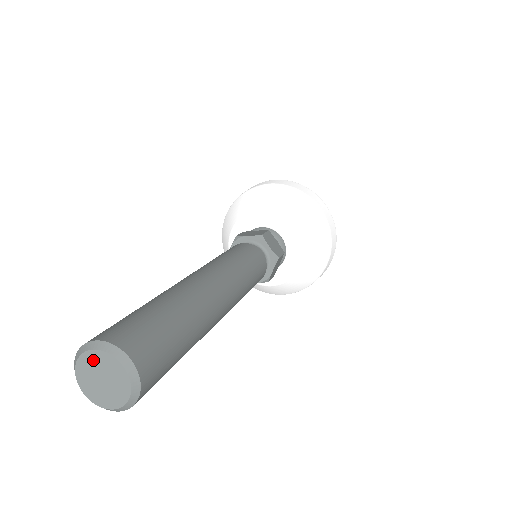
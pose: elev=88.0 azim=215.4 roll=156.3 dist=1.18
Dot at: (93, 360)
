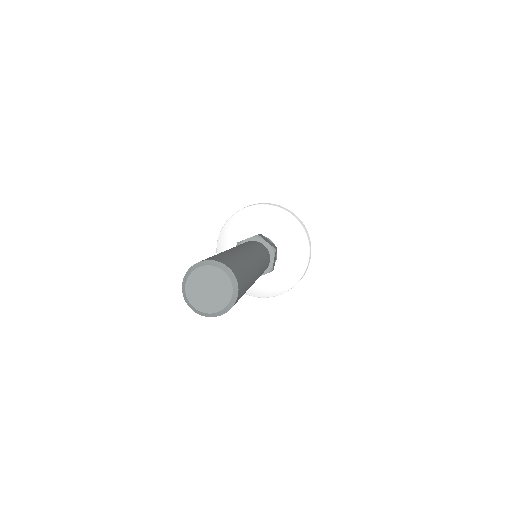
Dot at: (215, 275)
